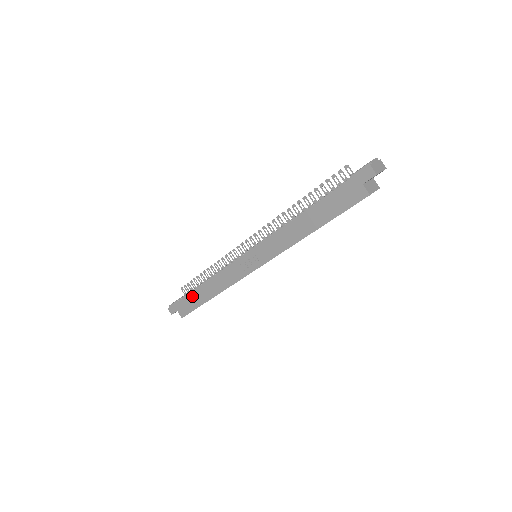
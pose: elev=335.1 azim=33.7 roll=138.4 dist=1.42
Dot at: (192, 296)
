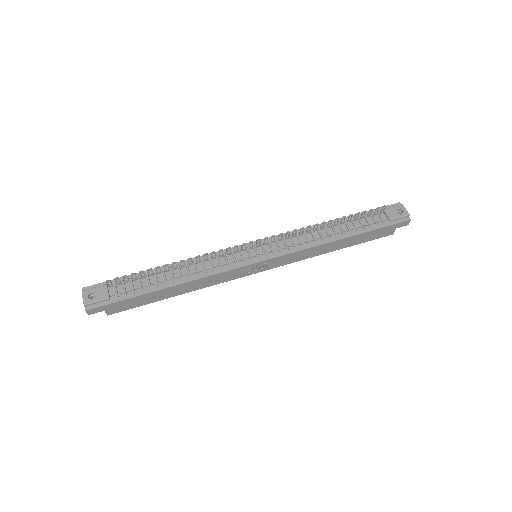
Dot at: (148, 296)
